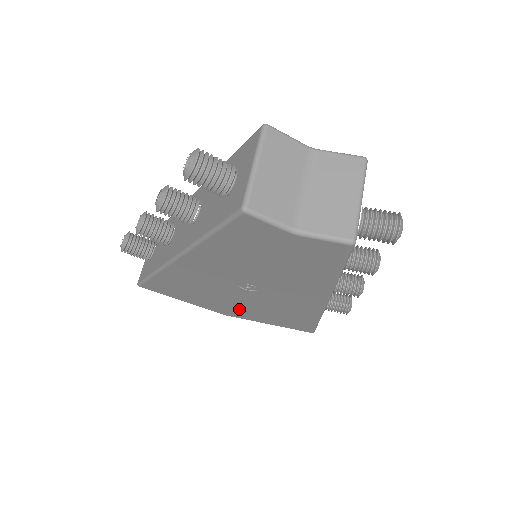
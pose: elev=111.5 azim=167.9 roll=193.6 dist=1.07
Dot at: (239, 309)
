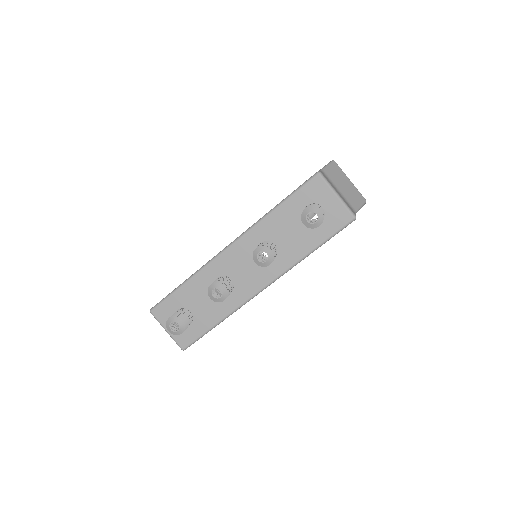
Dot at: occluded
